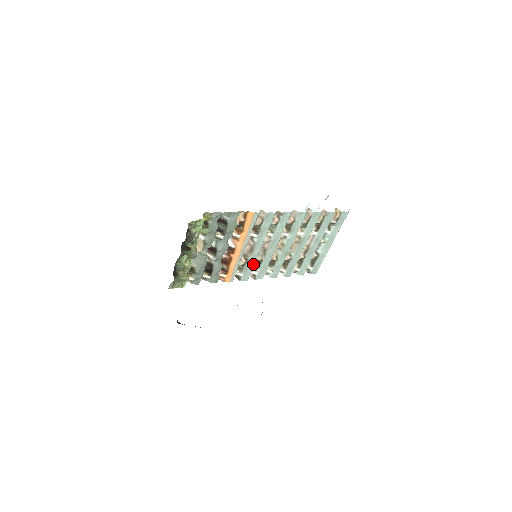
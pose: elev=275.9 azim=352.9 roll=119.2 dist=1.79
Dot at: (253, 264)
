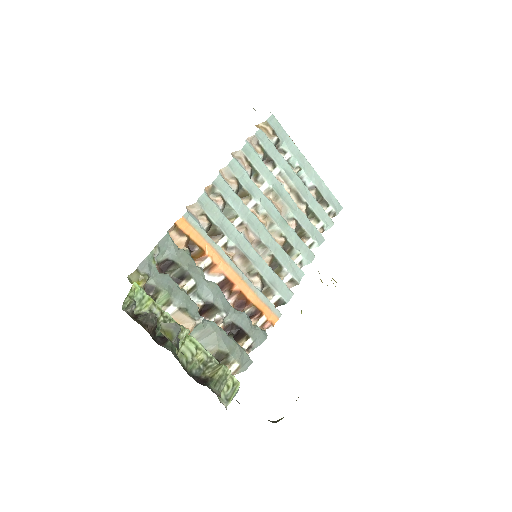
Dot at: (270, 271)
